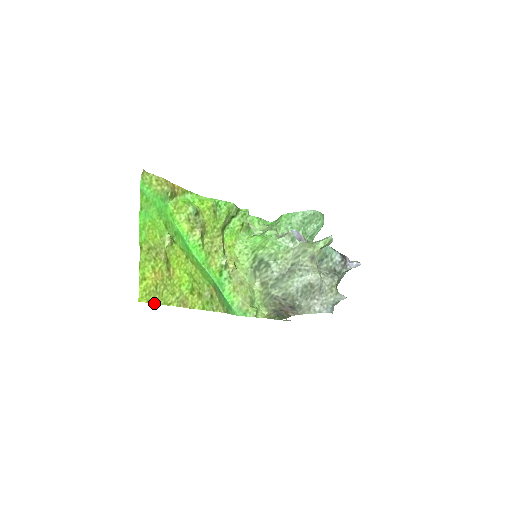
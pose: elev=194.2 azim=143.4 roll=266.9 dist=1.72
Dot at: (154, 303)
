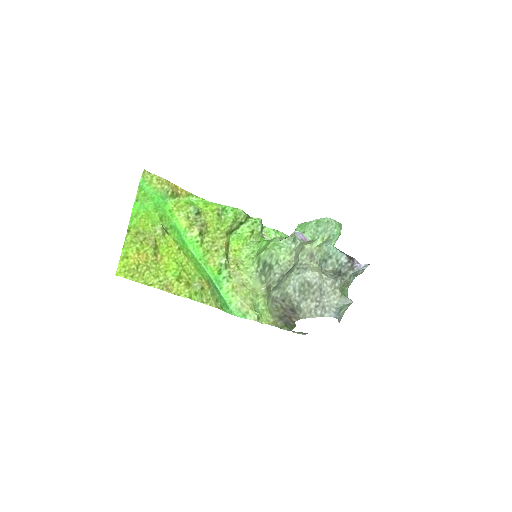
Dot at: (133, 280)
